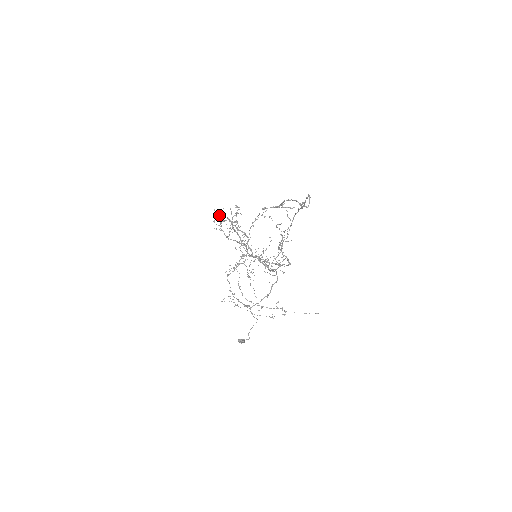
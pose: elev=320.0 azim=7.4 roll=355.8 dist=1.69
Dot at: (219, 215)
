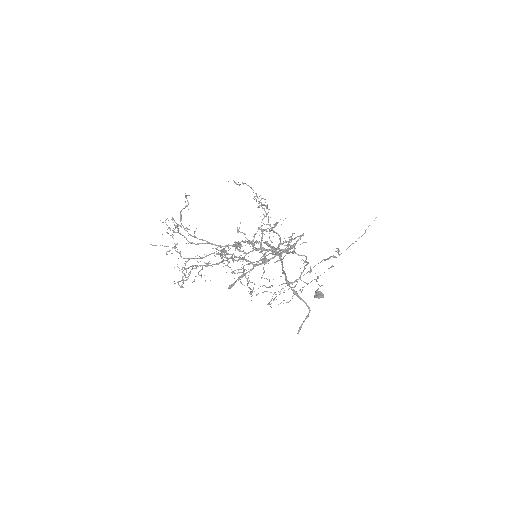
Dot at: occluded
